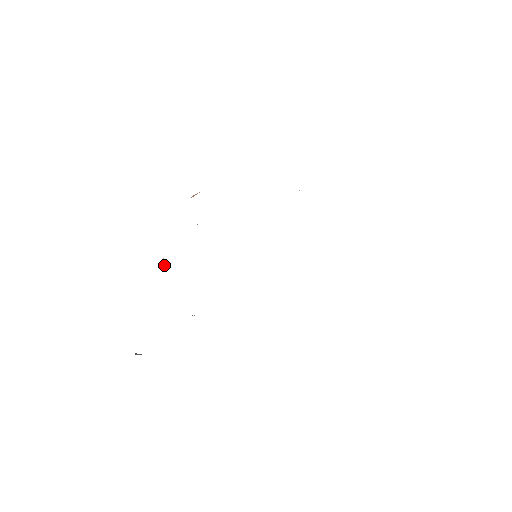
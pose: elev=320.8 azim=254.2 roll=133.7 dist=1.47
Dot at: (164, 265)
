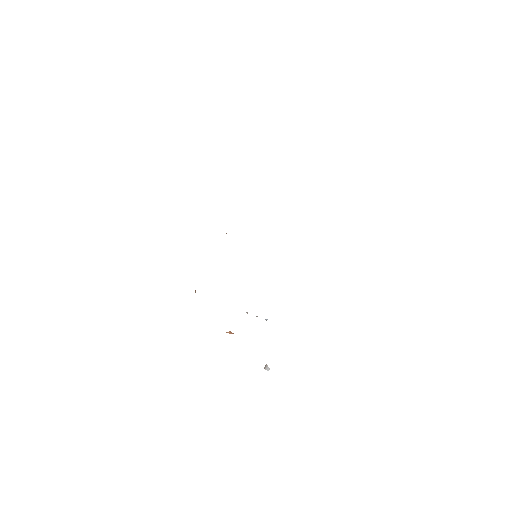
Dot at: occluded
